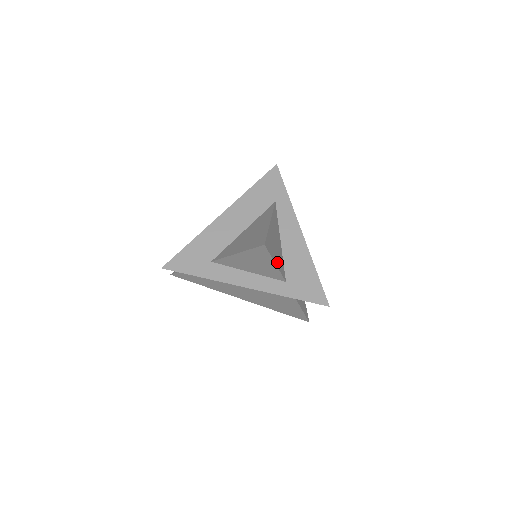
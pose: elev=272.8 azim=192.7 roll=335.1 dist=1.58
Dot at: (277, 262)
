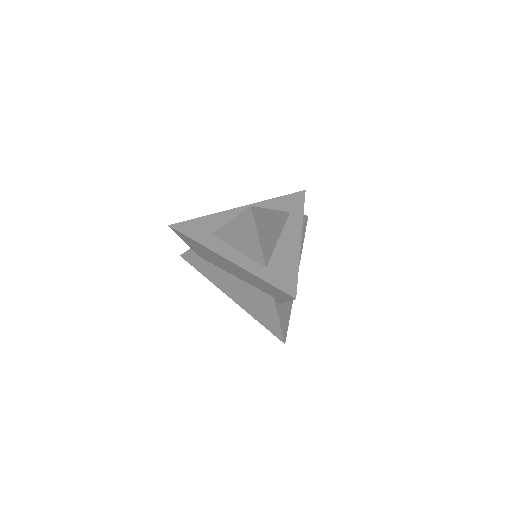
Dot at: (262, 240)
